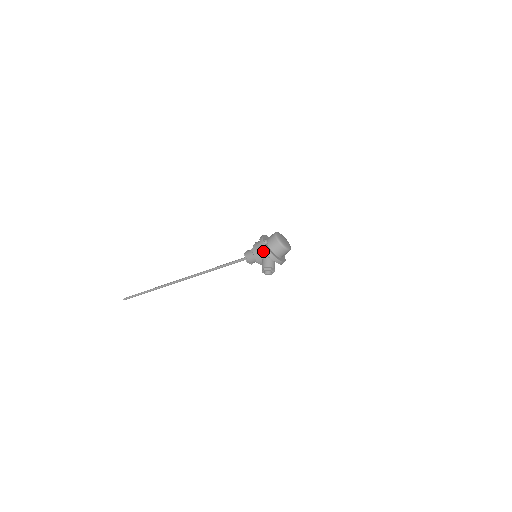
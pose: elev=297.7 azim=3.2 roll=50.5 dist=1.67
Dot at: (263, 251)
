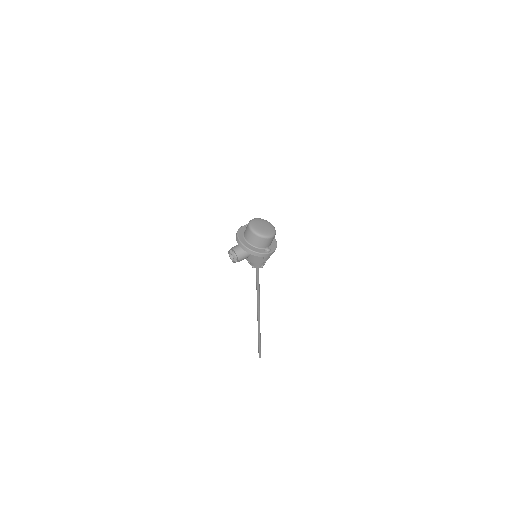
Dot at: occluded
